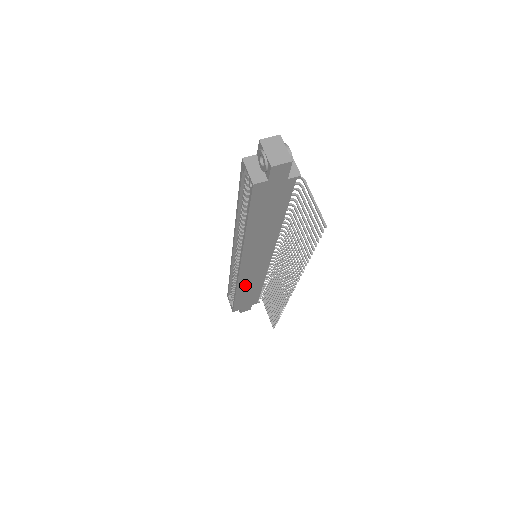
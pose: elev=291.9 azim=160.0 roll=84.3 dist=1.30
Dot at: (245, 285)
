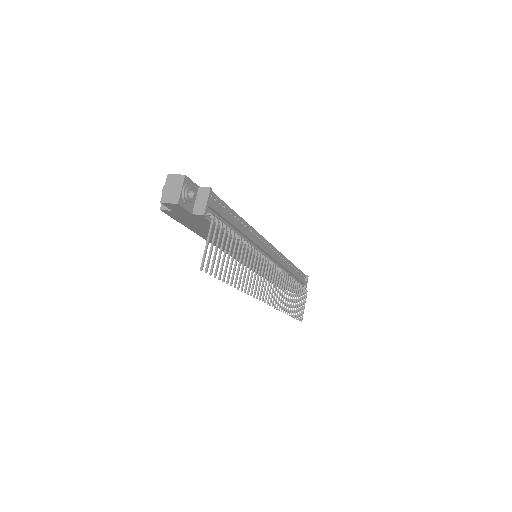
Dot at: occluded
